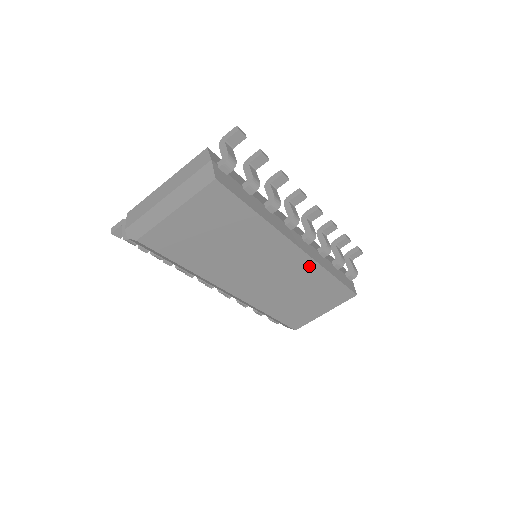
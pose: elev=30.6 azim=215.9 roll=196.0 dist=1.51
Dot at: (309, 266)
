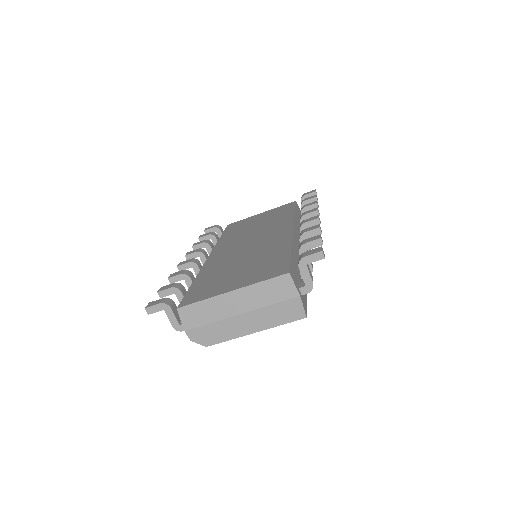
Dot at: occluded
